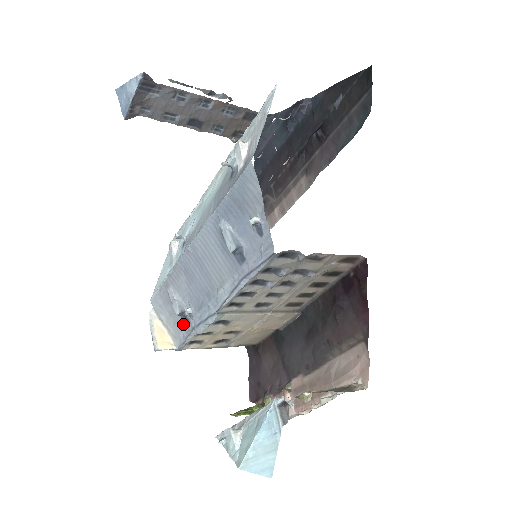
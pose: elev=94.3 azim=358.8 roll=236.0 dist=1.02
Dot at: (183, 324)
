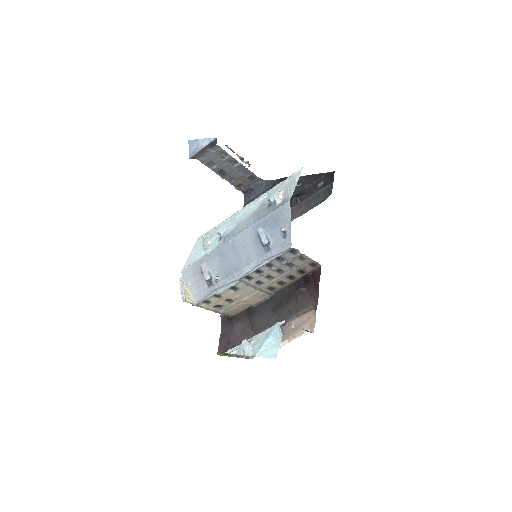
Dot at: (207, 287)
